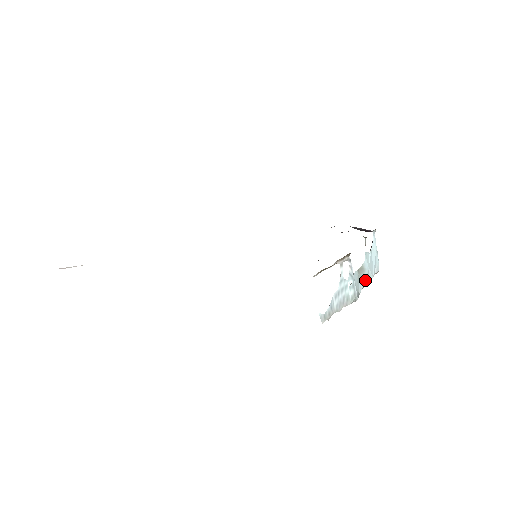
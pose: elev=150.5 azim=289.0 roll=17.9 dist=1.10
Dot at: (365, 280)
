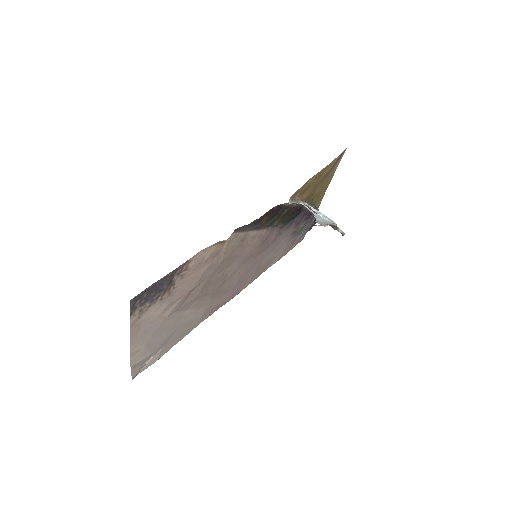
Dot at: occluded
